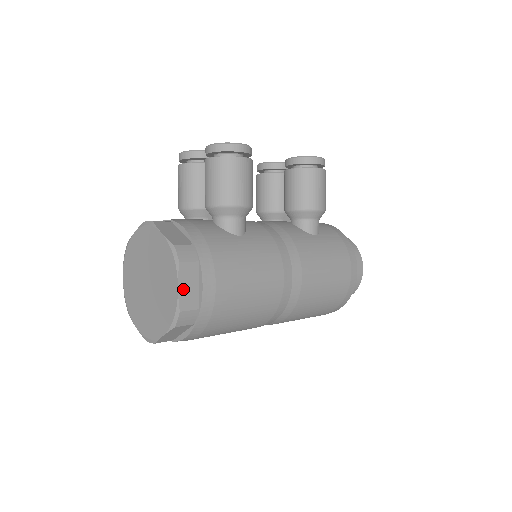
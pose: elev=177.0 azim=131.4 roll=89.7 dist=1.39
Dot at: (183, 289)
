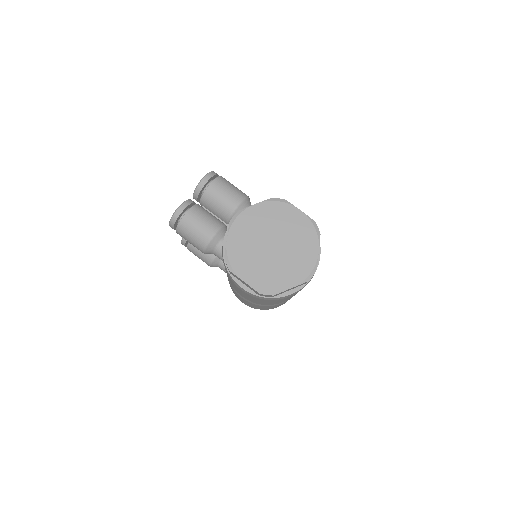
Dot at: (301, 212)
